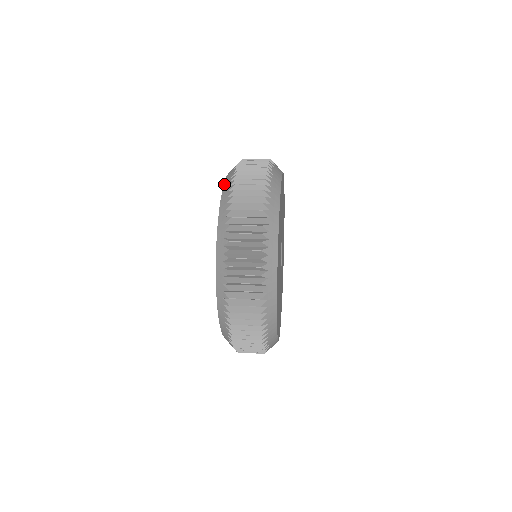
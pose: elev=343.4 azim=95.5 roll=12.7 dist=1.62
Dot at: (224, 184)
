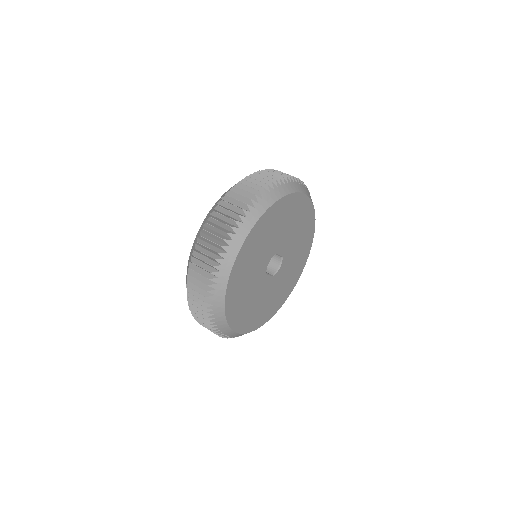
Dot at: (192, 247)
